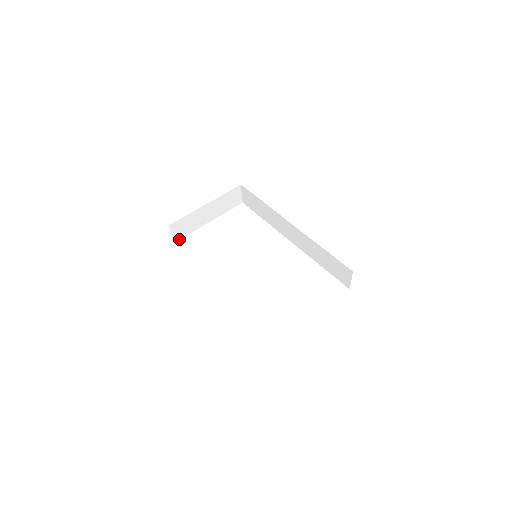
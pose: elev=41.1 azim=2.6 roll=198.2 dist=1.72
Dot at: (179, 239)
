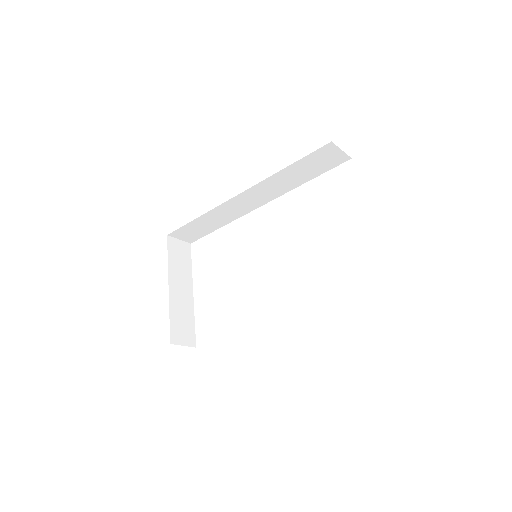
Dot at: (195, 339)
